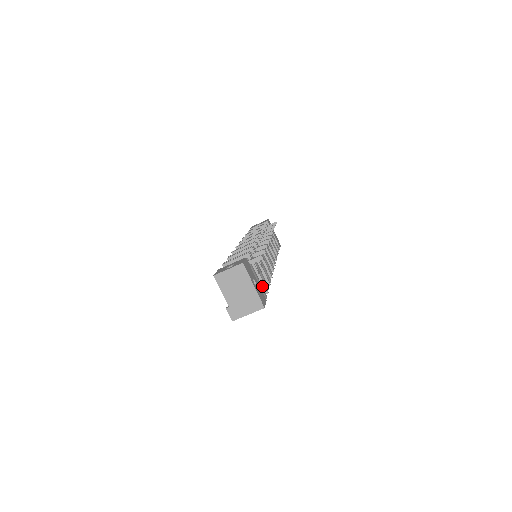
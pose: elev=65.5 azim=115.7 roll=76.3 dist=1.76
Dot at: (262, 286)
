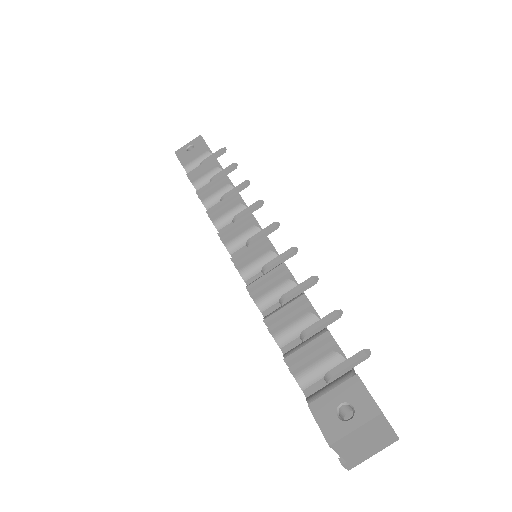
Dot at: occluded
